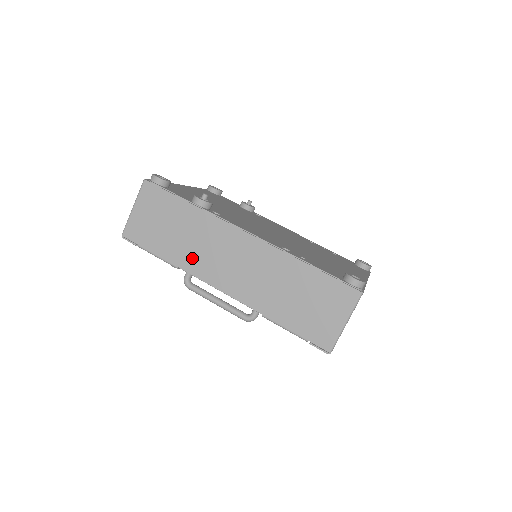
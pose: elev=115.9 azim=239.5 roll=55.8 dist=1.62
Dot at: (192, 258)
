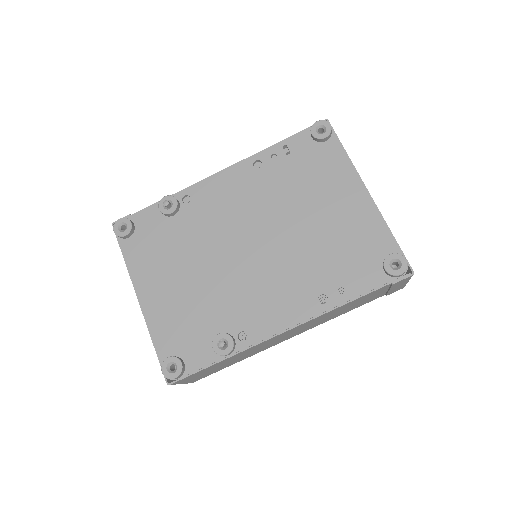
Dot at: occluded
